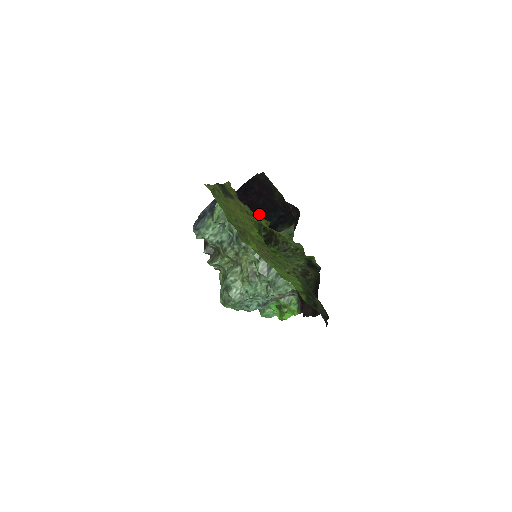
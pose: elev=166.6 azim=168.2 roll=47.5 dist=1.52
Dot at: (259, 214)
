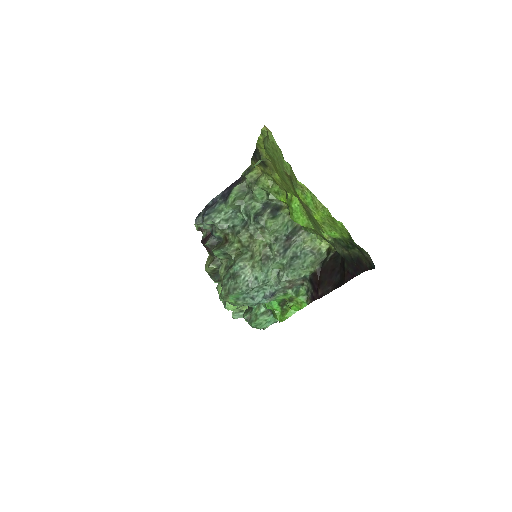
Dot at: occluded
